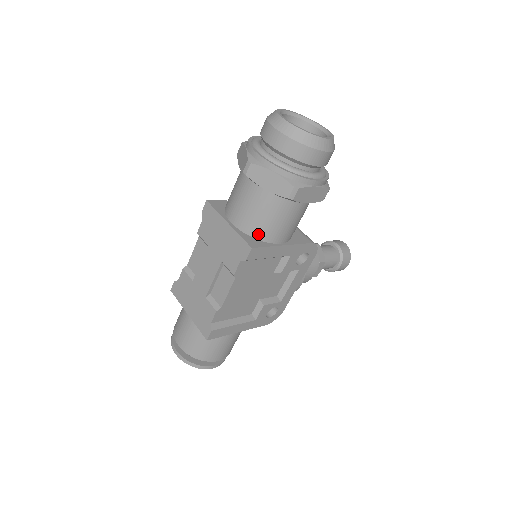
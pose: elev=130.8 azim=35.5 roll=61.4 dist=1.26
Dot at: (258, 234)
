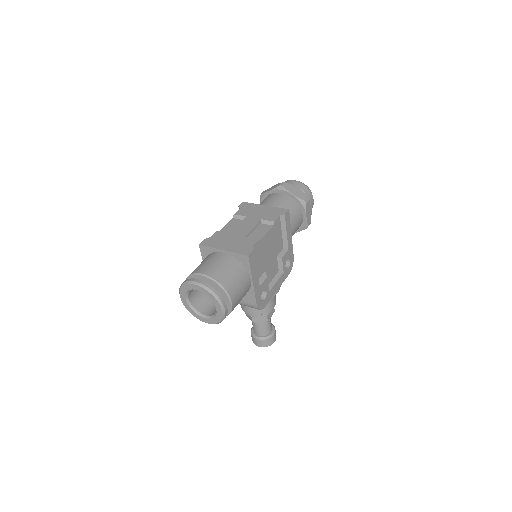
Dot at: occluded
